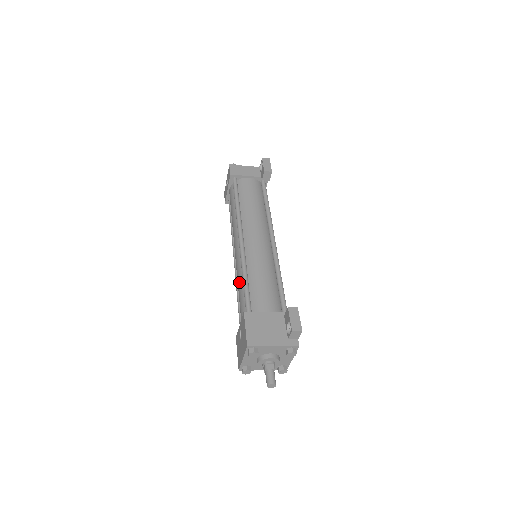
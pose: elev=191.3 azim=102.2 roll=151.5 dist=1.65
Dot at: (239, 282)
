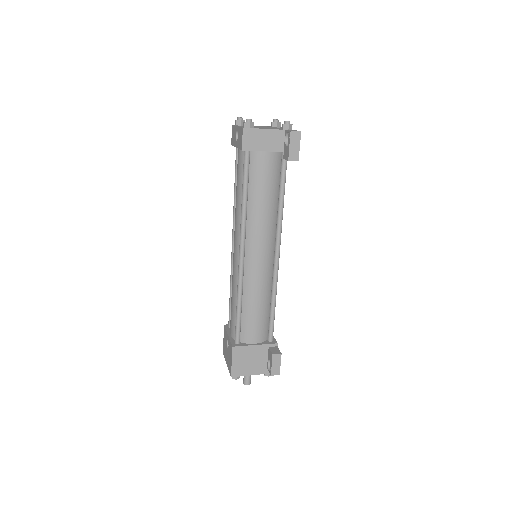
Dot at: (233, 295)
